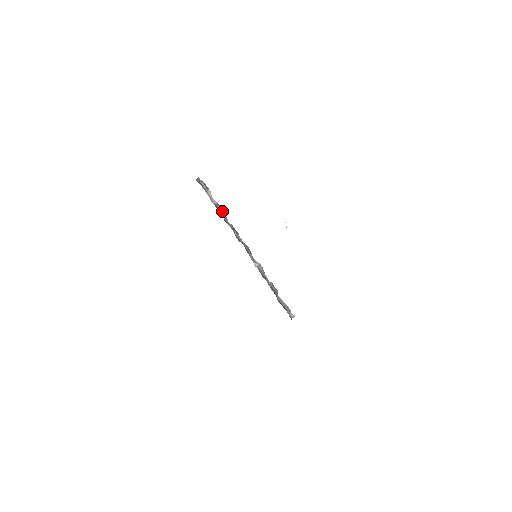
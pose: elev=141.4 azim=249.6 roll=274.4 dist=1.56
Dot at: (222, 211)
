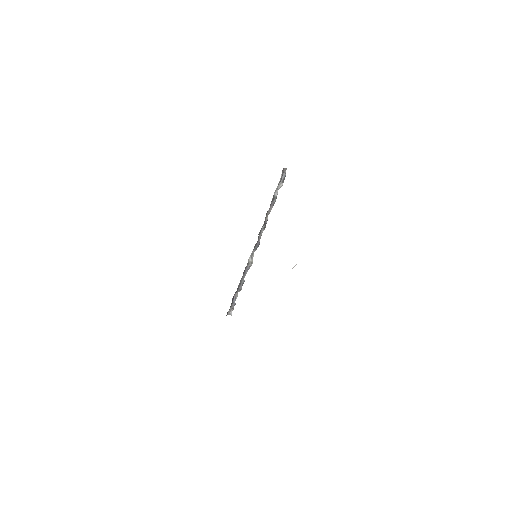
Dot at: (273, 205)
